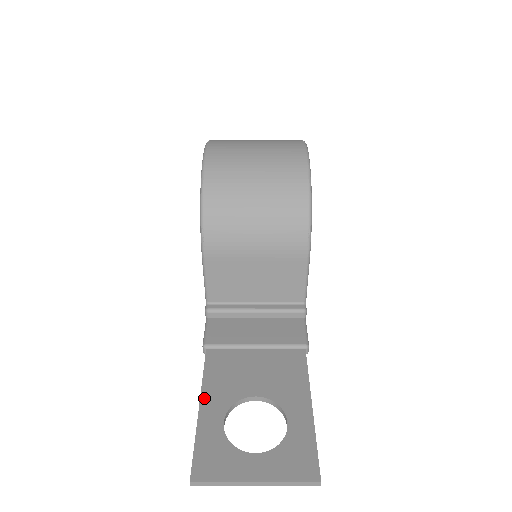
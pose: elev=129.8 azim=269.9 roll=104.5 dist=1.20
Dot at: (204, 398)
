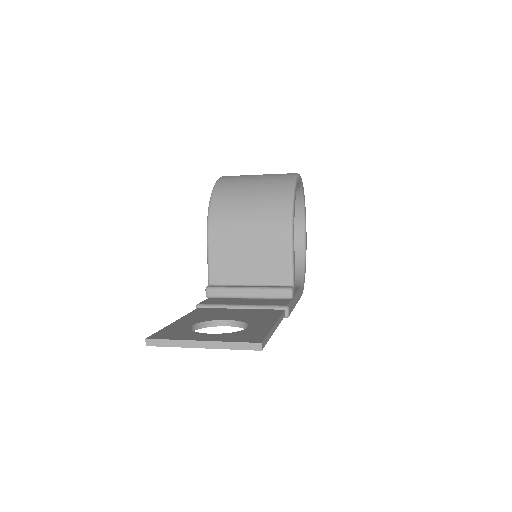
Dot at: (182, 319)
